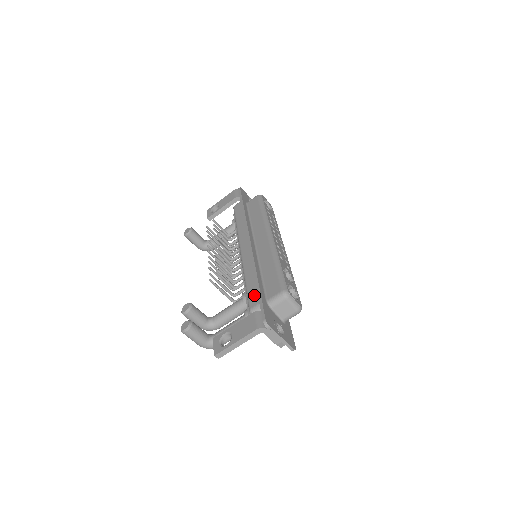
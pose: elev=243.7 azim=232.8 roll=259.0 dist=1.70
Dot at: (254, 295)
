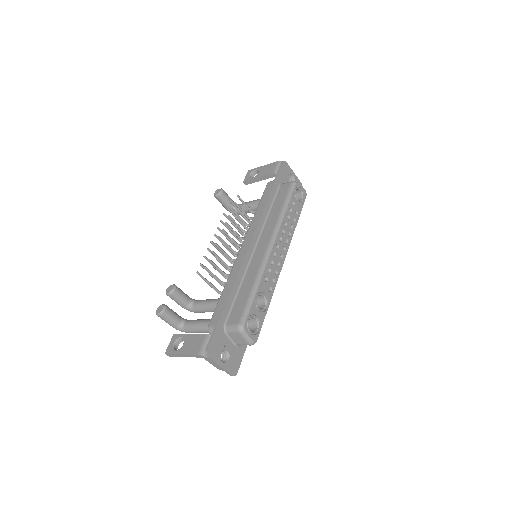
Dot at: (218, 313)
